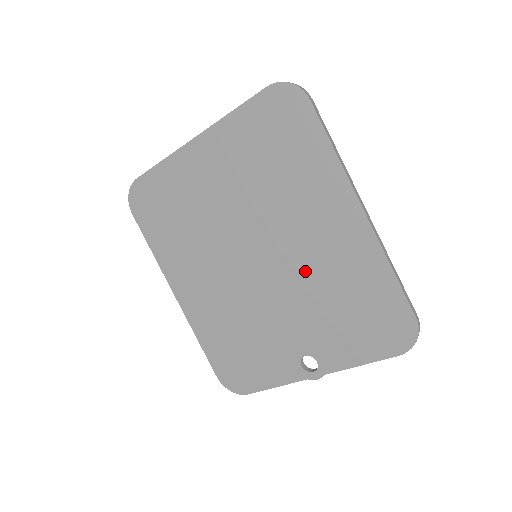
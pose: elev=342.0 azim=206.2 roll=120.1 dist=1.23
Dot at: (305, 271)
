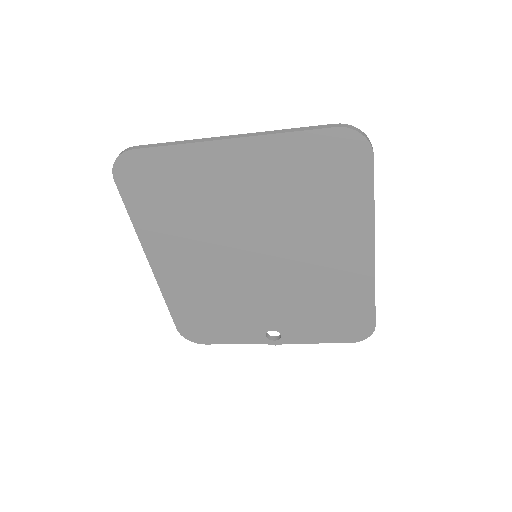
Dot at: (301, 279)
